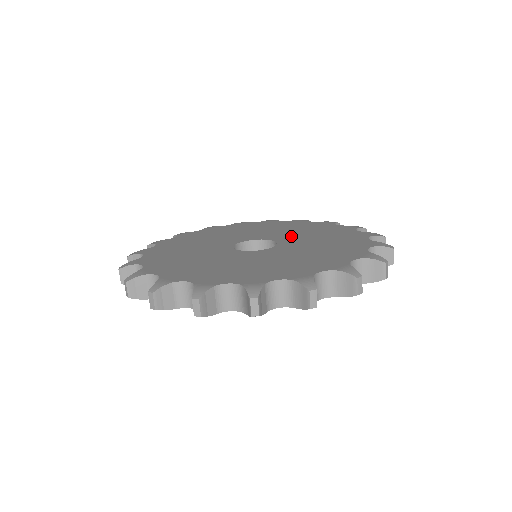
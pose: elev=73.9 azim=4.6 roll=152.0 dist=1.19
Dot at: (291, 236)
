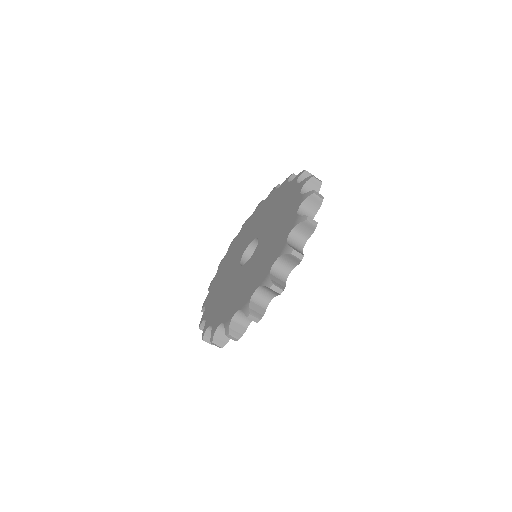
Dot at: (256, 229)
